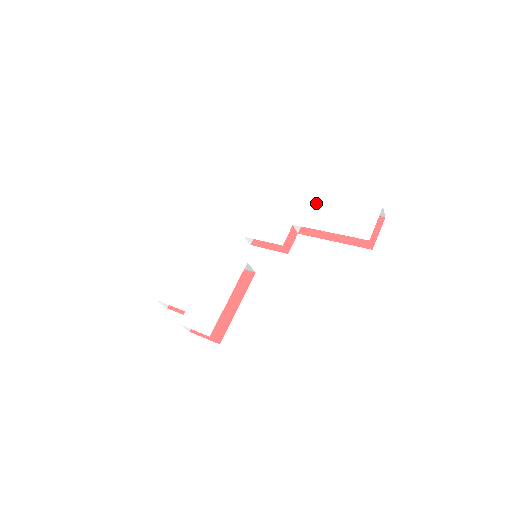
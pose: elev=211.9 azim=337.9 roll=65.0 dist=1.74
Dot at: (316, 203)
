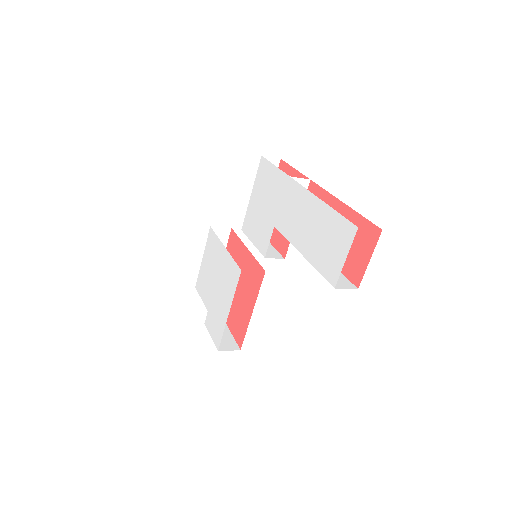
Dot at: (295, 195)
